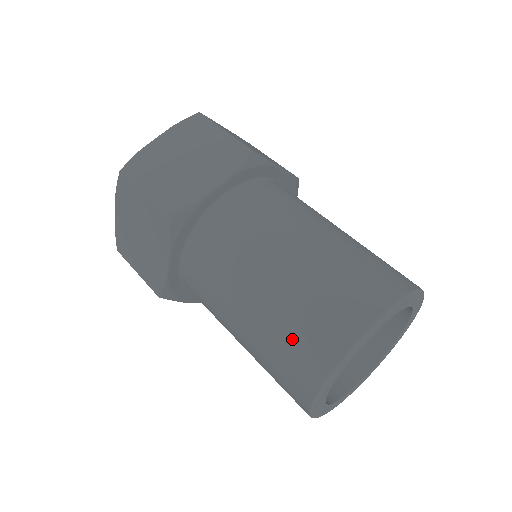
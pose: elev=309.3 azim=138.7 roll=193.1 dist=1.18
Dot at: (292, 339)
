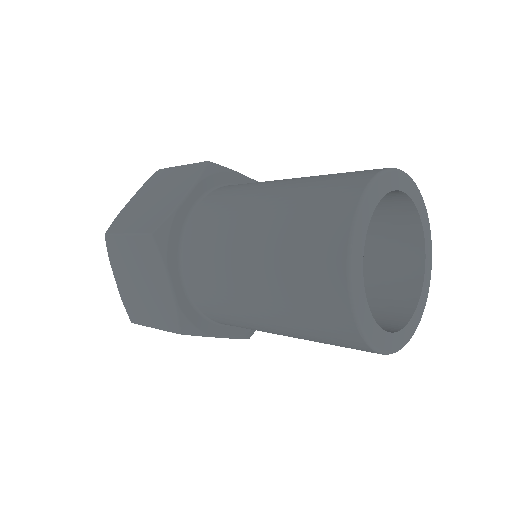
Dot at: (330, 179)
